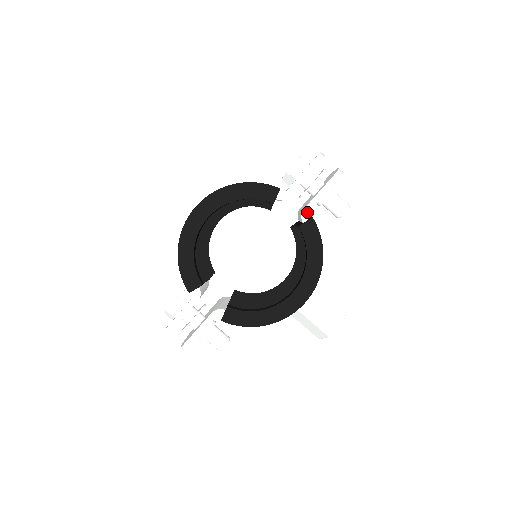
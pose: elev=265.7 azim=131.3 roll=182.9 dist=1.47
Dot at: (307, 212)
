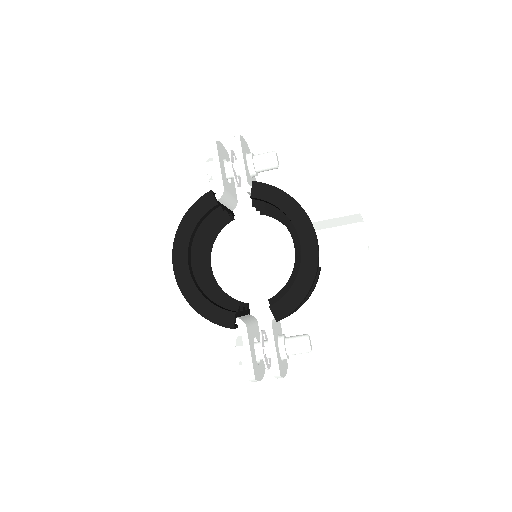
Dot at: (246, 183)
